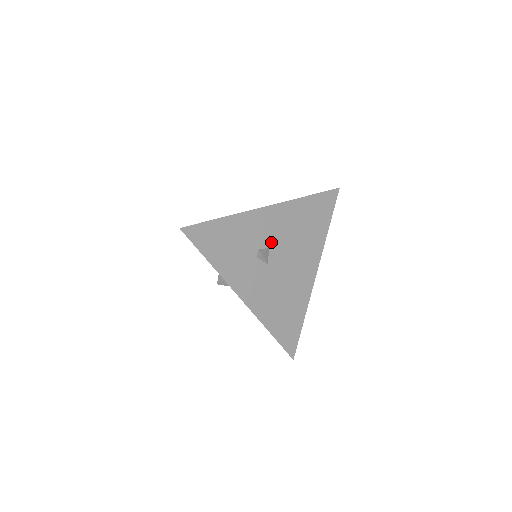
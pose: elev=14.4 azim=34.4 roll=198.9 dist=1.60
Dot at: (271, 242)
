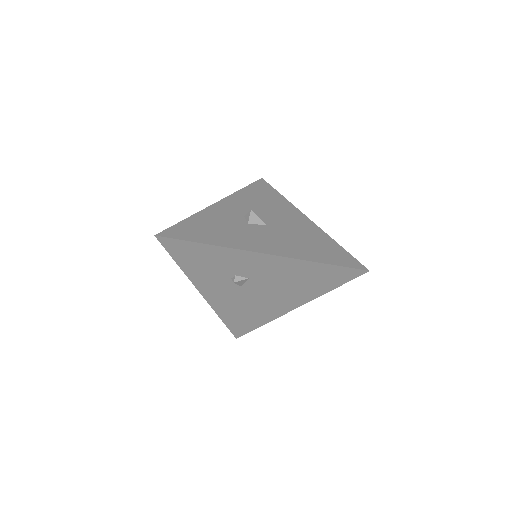
Dot at: (253, 276)
